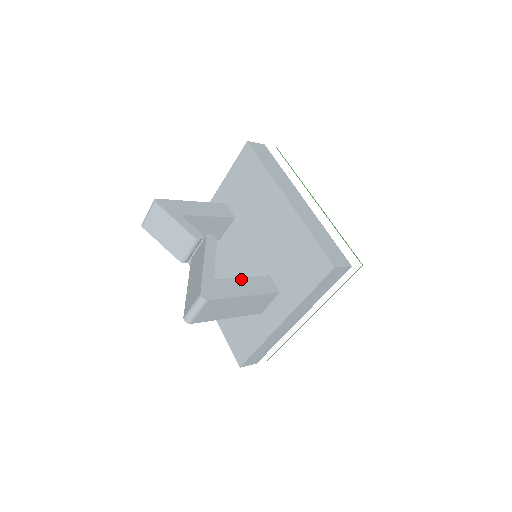
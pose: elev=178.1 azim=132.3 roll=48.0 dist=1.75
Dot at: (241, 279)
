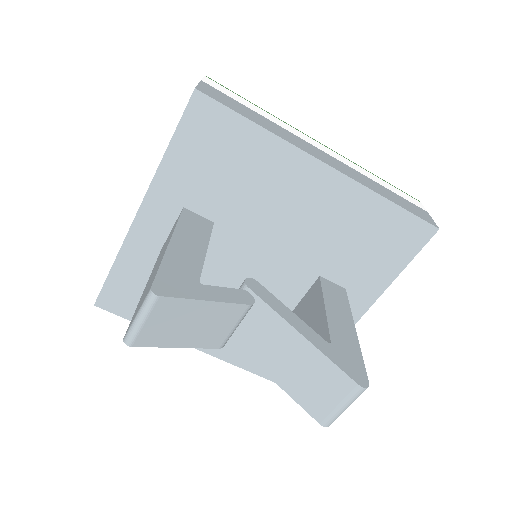
Dot at: (328, 312)
